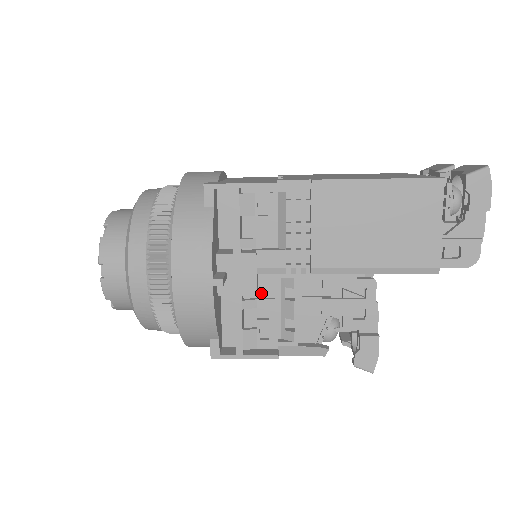
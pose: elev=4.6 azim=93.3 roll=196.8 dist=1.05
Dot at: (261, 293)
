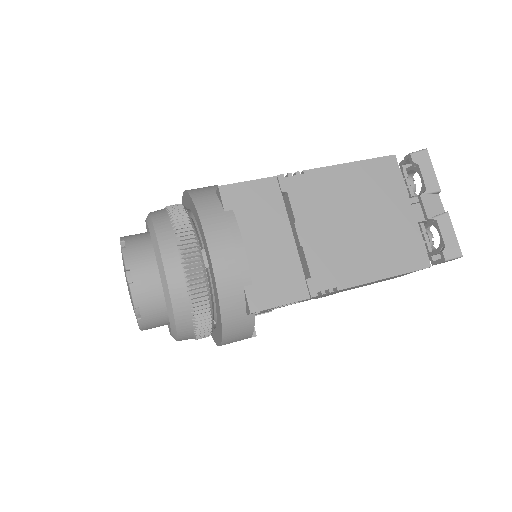
Dot at: occluded
